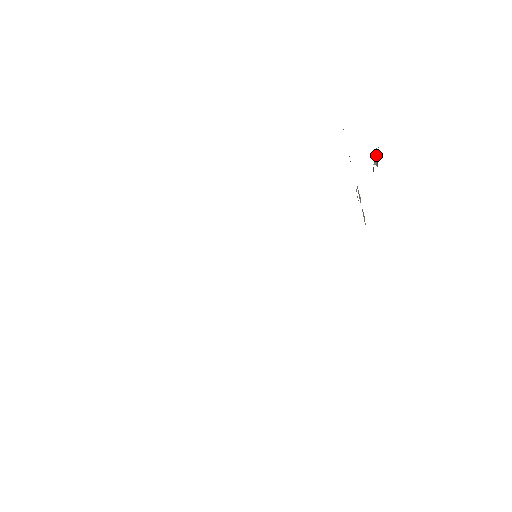
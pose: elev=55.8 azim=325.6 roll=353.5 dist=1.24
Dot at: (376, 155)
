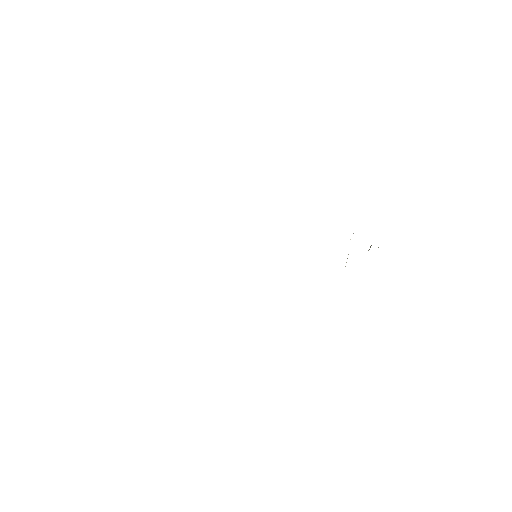
Dot at: occluded
